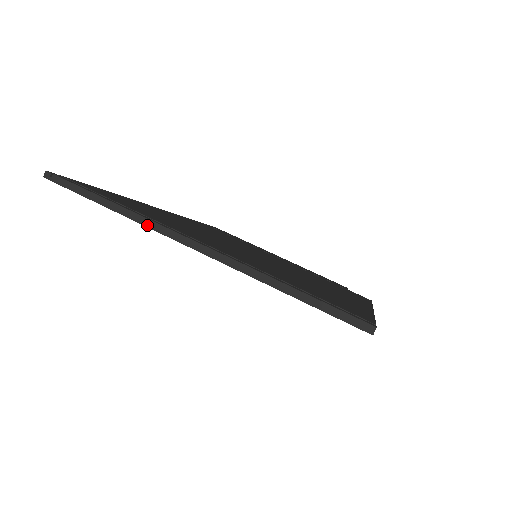
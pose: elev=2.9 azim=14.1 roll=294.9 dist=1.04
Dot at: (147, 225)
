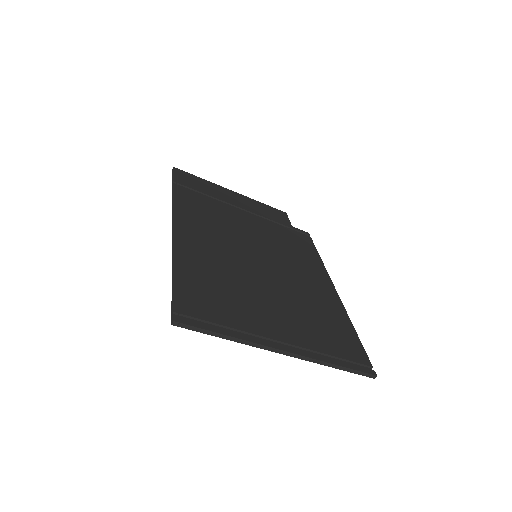
Dot at: (255, 346)
